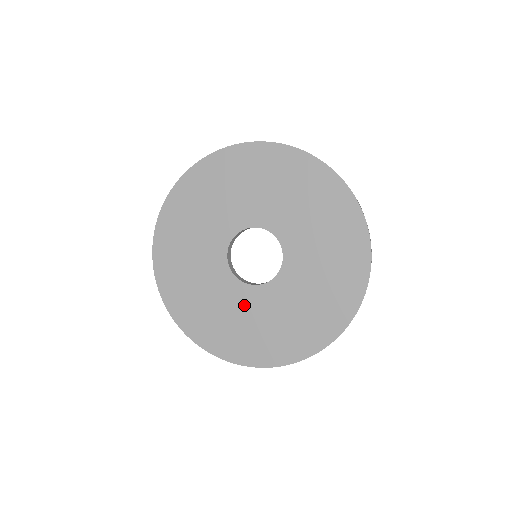
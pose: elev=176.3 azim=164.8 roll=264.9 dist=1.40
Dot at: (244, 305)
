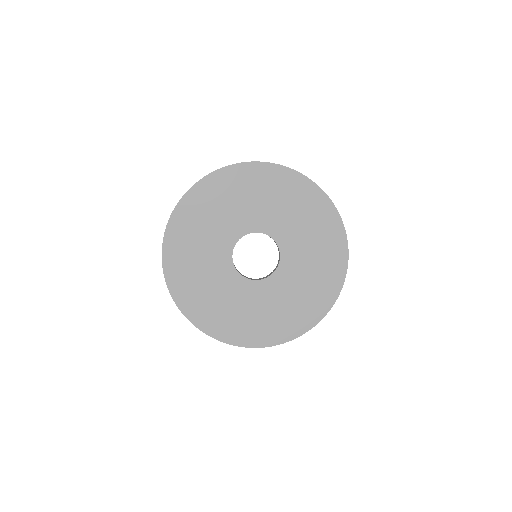
Dot at: (283, 288)
